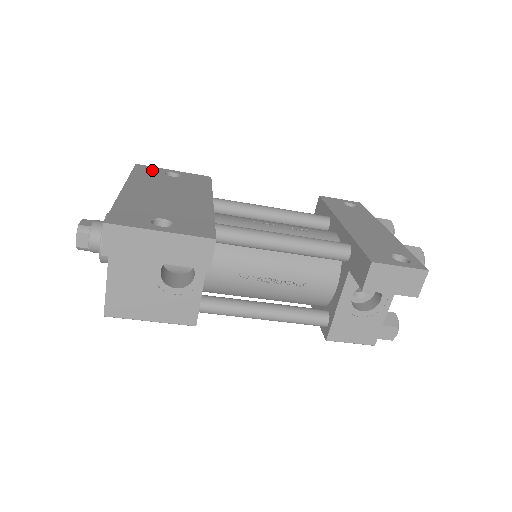
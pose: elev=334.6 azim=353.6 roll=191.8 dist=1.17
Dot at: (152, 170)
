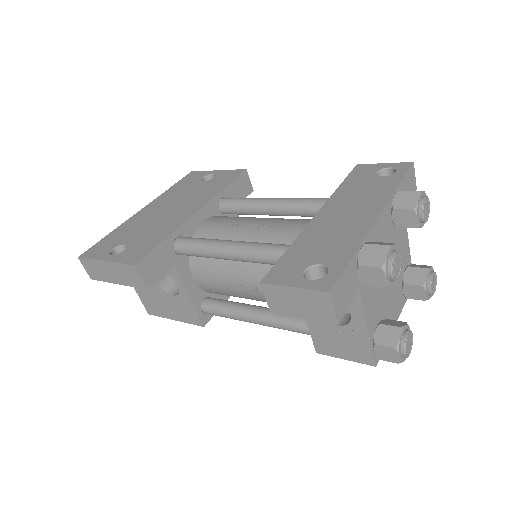
Dot at: (195, 177)
